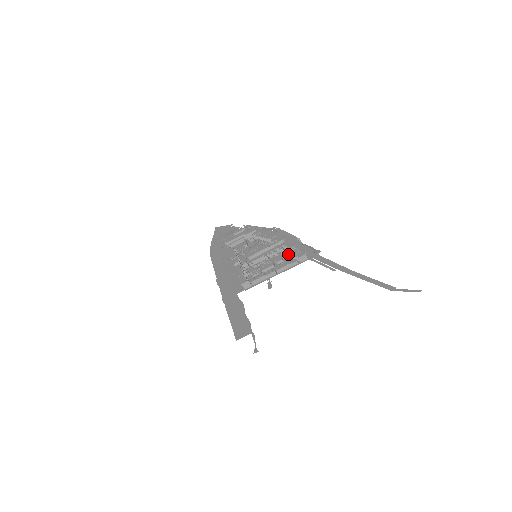
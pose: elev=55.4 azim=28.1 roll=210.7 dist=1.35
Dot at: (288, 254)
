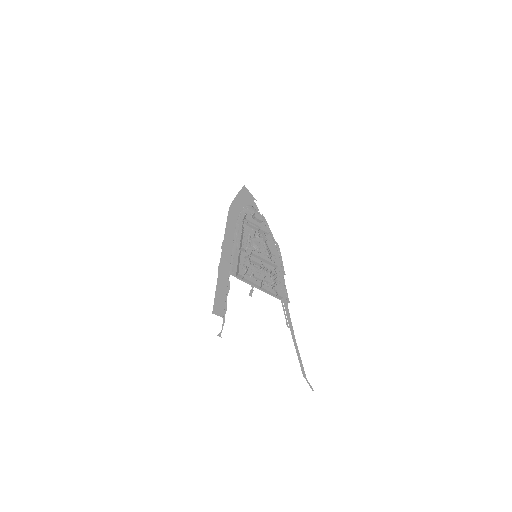
Dot at: (275, 283)
